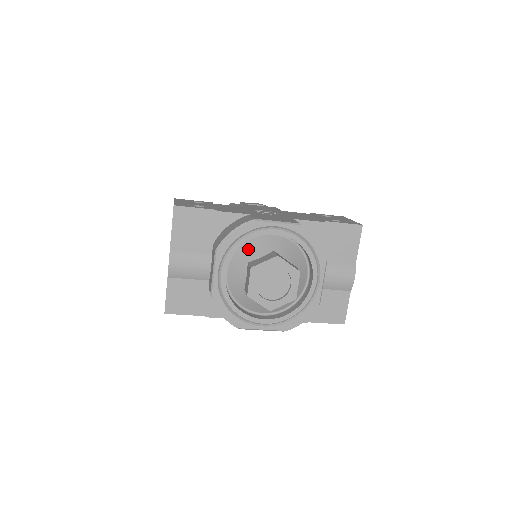
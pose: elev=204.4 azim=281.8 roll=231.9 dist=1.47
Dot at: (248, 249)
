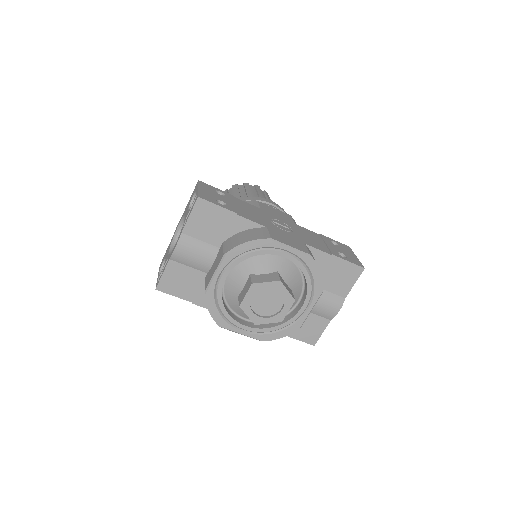
Dot at: (254, 261)
